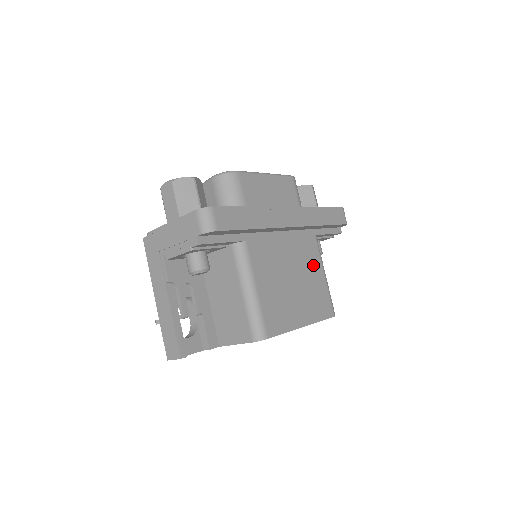
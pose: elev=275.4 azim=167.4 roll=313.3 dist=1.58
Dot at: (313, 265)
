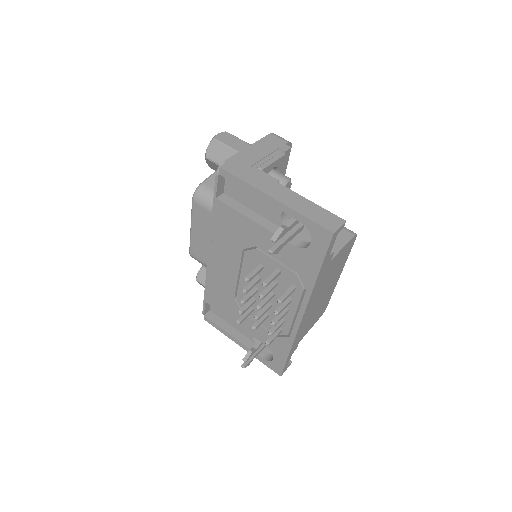
Dot at: occluded
